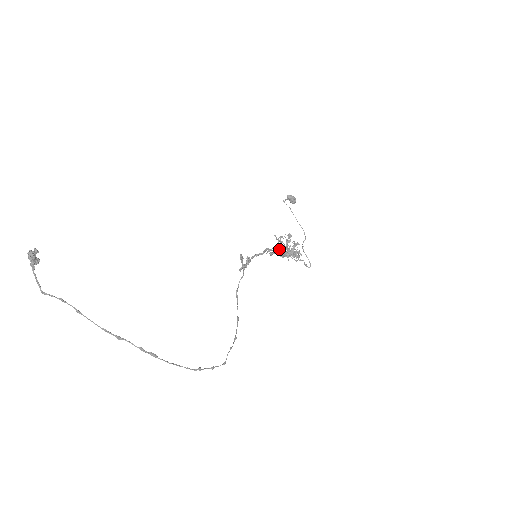
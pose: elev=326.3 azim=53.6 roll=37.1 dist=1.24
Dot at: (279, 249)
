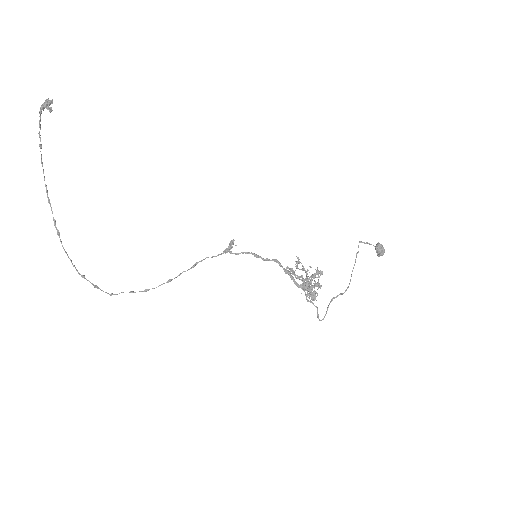
Dot at: occluded
